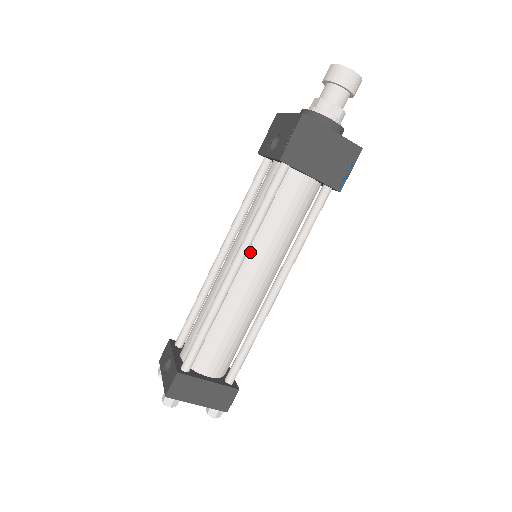
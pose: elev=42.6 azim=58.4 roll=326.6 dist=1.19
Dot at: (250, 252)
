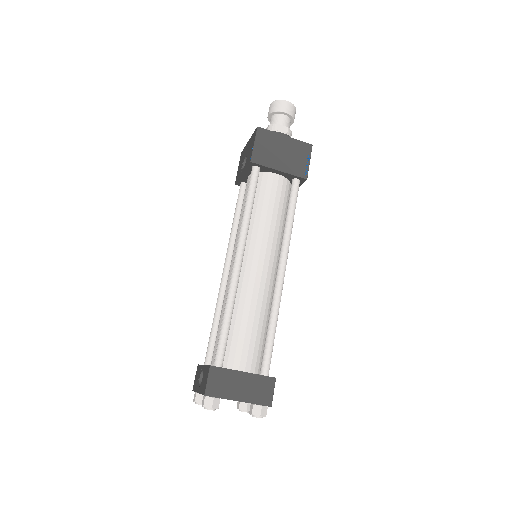
Dot at: (248, 244)
